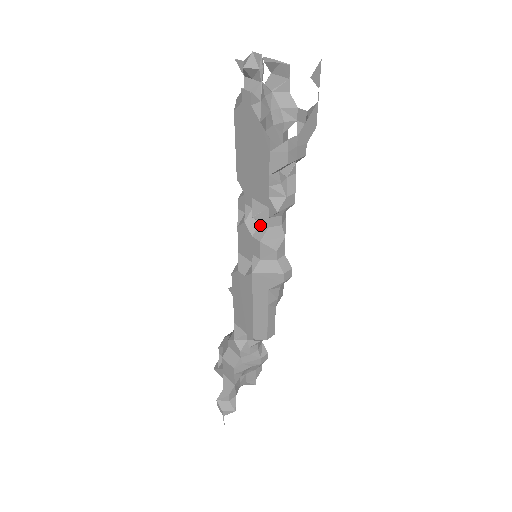
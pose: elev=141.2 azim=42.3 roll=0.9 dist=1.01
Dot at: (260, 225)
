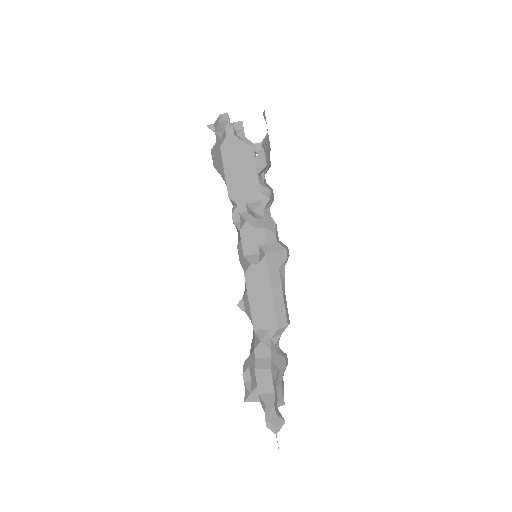
Dot at: (257, 220)
